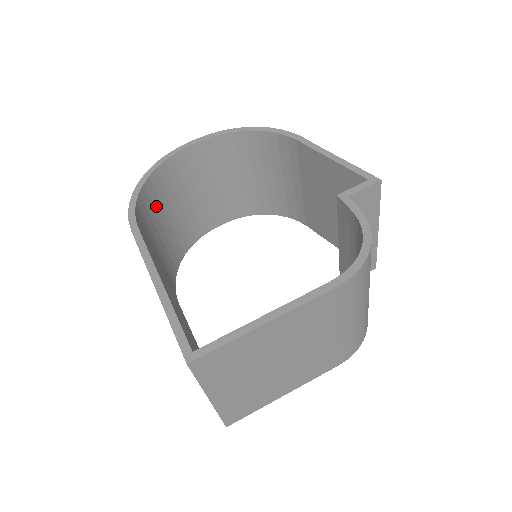
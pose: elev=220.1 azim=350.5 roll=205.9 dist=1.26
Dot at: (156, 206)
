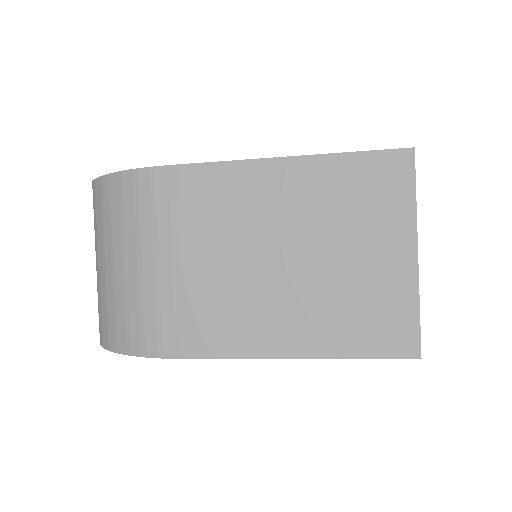
Dot at: occluded
